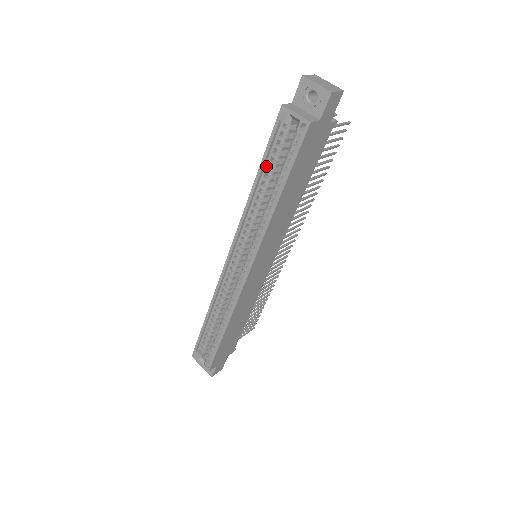
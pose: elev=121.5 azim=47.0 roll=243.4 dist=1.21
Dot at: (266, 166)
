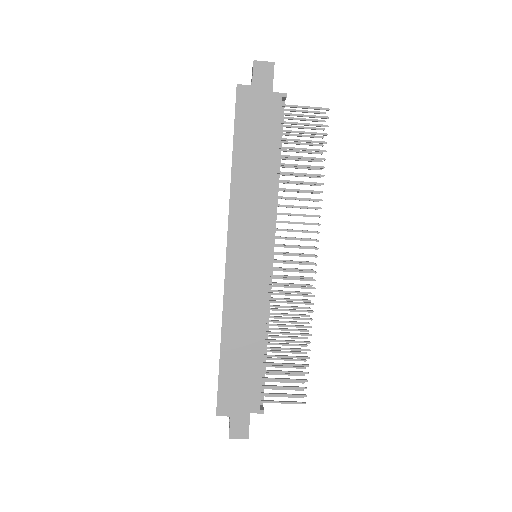
Dot at: occluded
